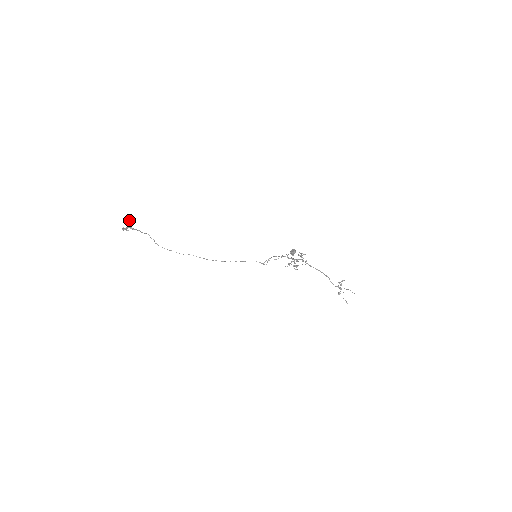
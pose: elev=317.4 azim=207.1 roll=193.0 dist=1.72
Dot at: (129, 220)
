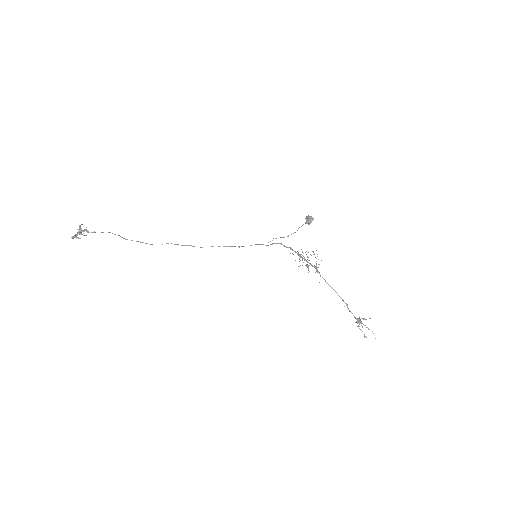
Dot at: (78, 229)
